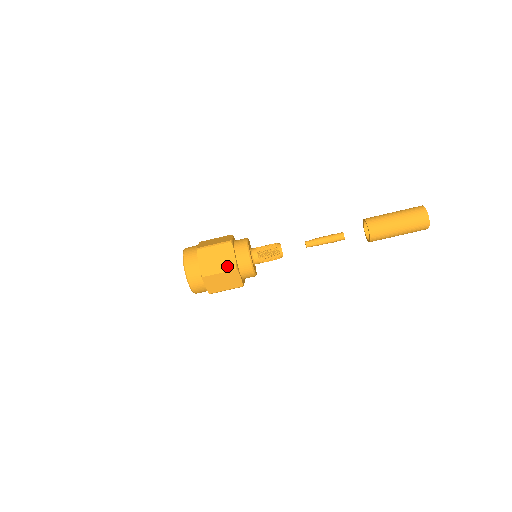
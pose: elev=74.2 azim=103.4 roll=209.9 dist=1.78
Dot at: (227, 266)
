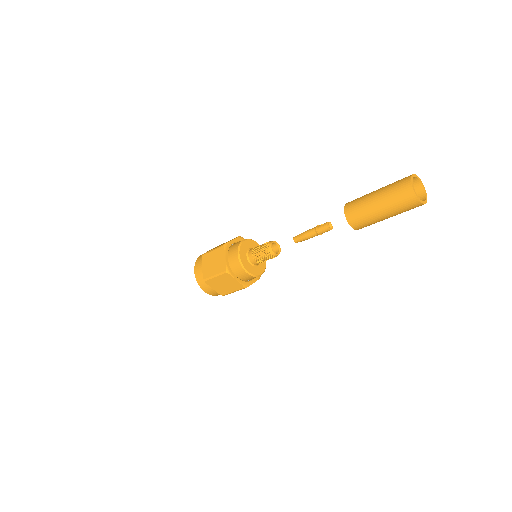
Dot at: (237, 288)
